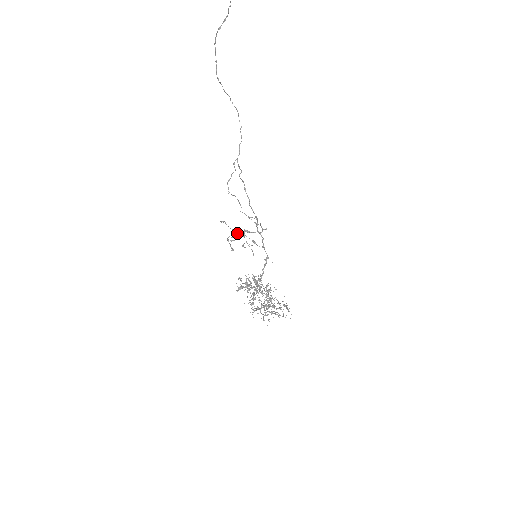
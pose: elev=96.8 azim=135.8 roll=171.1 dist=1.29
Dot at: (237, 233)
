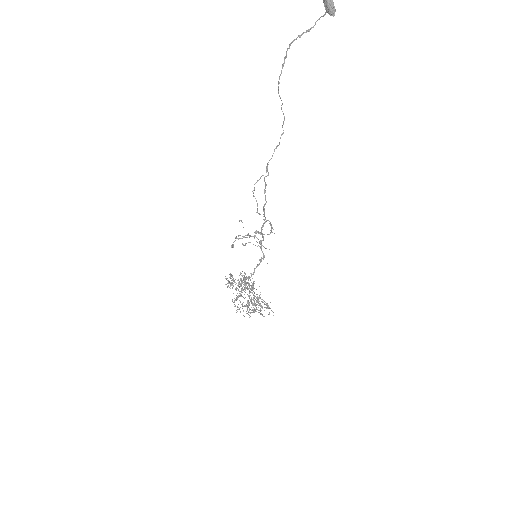
Dot at: (248, 233)
